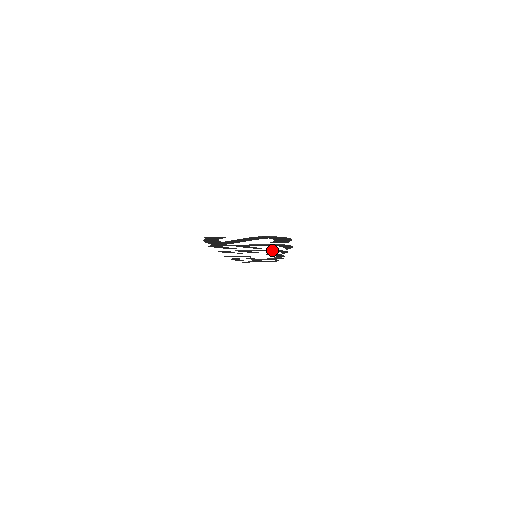
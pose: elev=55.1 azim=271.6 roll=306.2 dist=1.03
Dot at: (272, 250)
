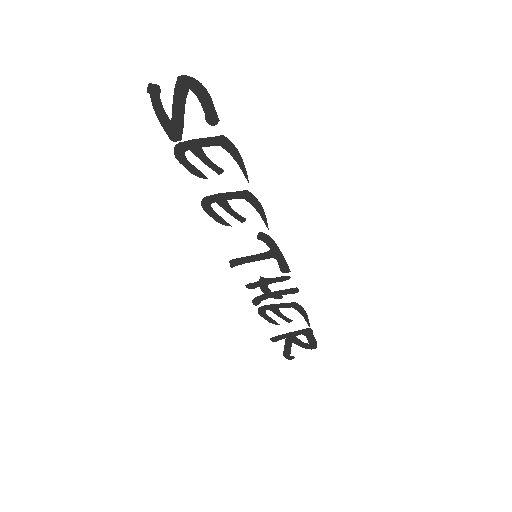
Dot at: (241, 191)
